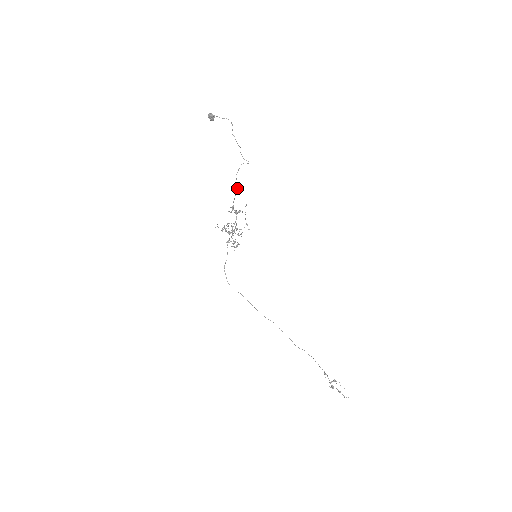
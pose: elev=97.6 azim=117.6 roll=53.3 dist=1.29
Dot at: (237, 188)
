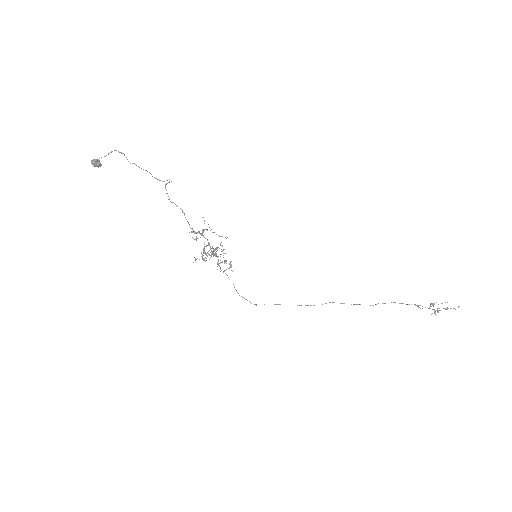
Dot at: occluded
